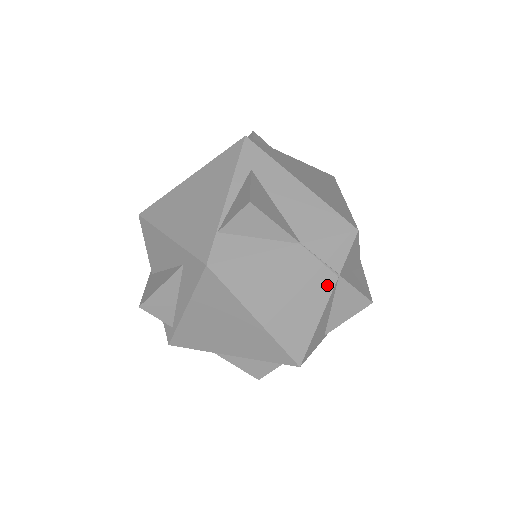
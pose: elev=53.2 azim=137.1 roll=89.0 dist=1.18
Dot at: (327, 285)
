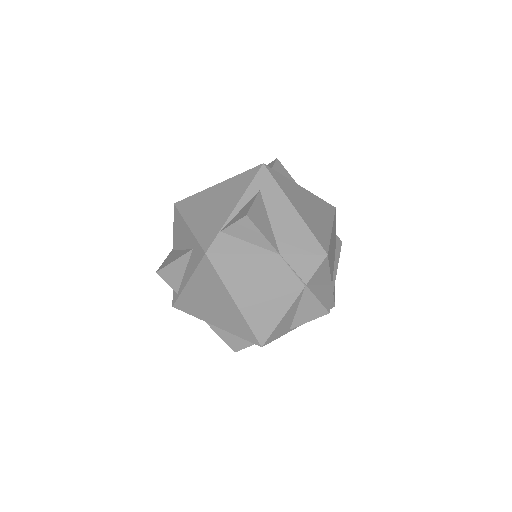
Dot at: (295, 290)
